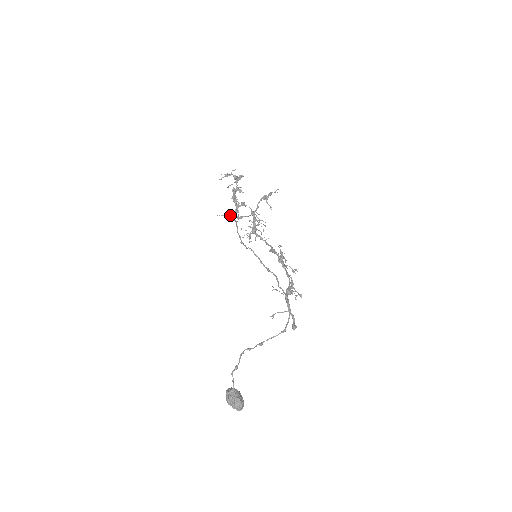
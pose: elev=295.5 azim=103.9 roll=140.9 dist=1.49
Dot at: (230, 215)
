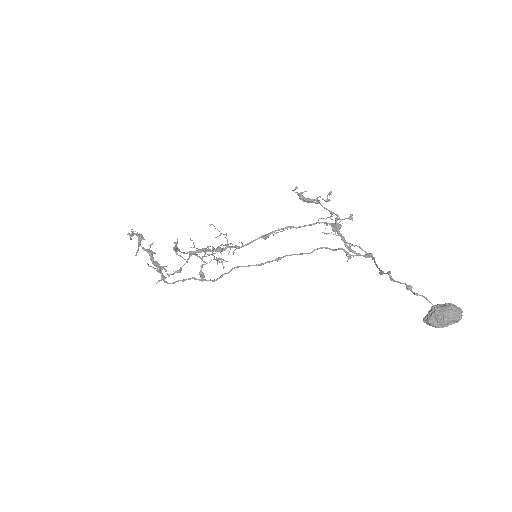
Dot at: (168, 274)
